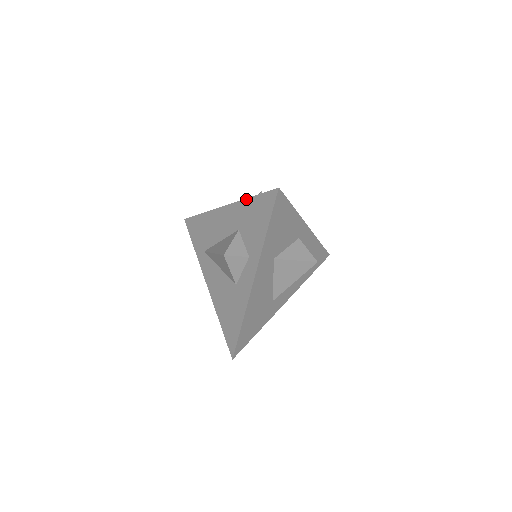
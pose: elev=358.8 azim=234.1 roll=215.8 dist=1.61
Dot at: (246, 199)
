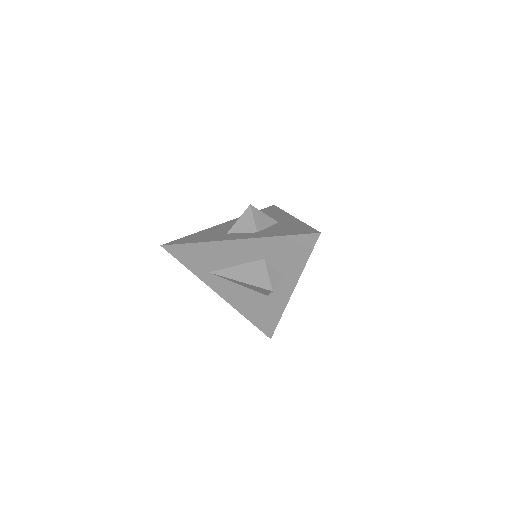
Dot at: (273, 237)
